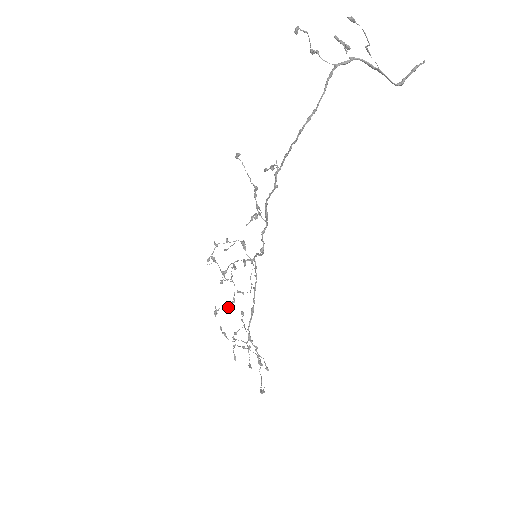
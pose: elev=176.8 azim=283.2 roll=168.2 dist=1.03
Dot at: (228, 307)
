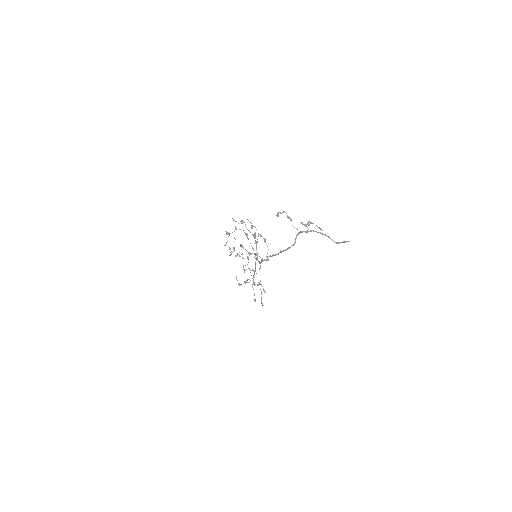
Dot at: (239, 255)
